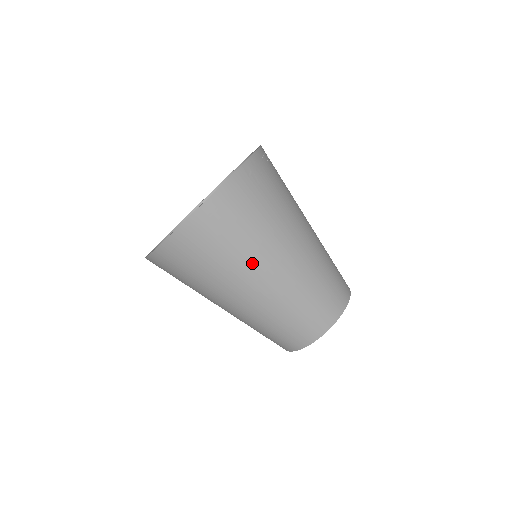
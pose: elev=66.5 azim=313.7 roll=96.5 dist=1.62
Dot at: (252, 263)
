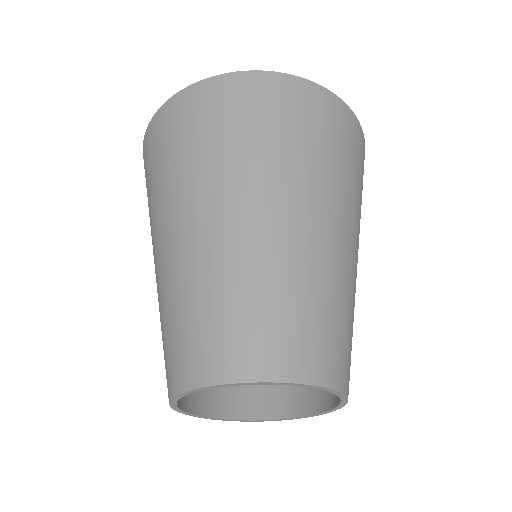
Dot at: (278, 176)
